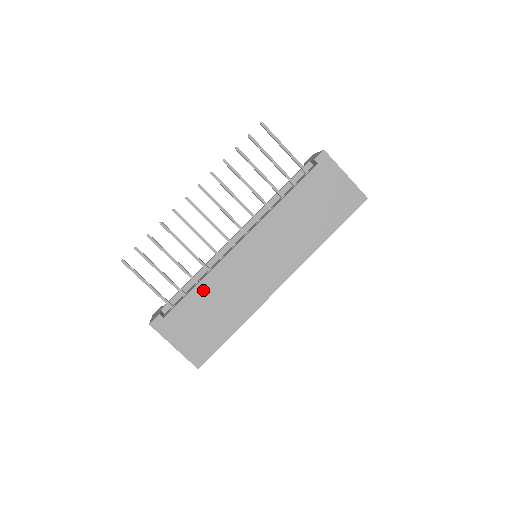
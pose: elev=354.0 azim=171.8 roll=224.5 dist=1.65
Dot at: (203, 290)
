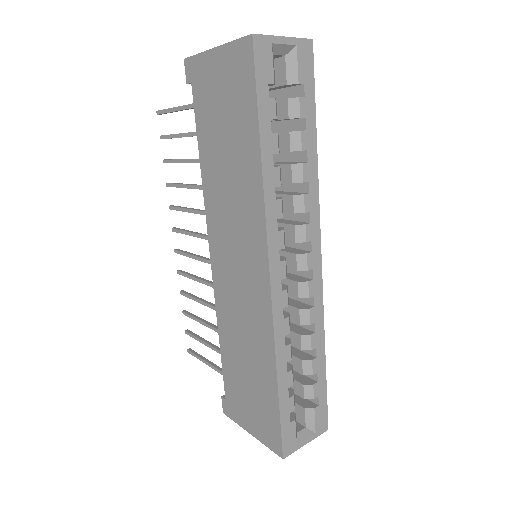
Dot at: (226, 345)
